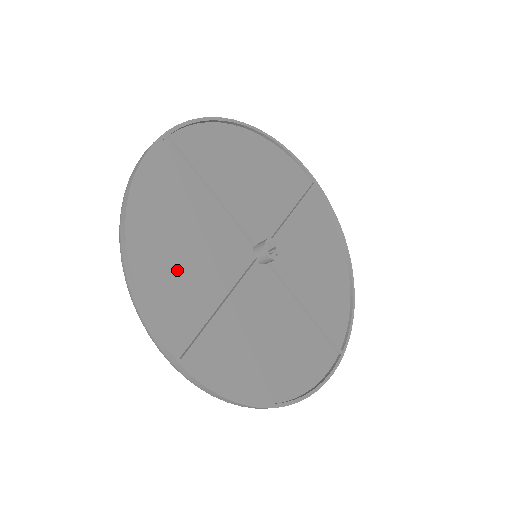
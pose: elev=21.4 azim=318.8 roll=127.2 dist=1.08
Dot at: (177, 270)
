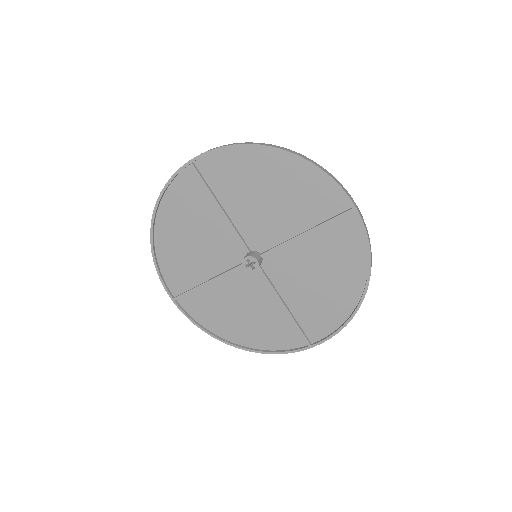
Dot at: (182, 253)
